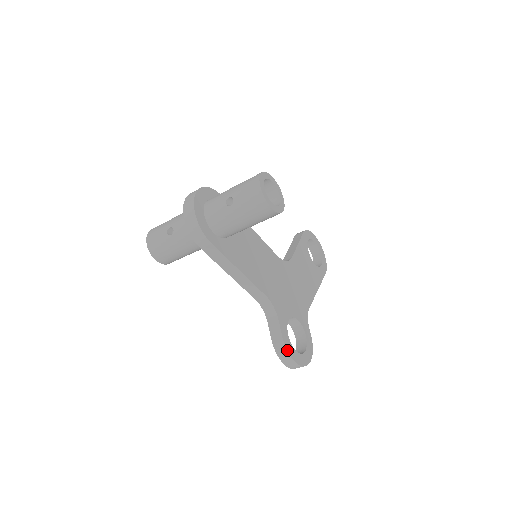
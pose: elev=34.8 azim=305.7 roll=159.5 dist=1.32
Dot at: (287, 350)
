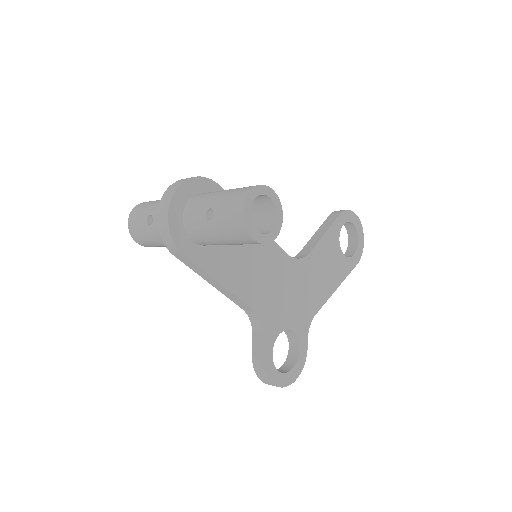
Dot at: (265, 372)
